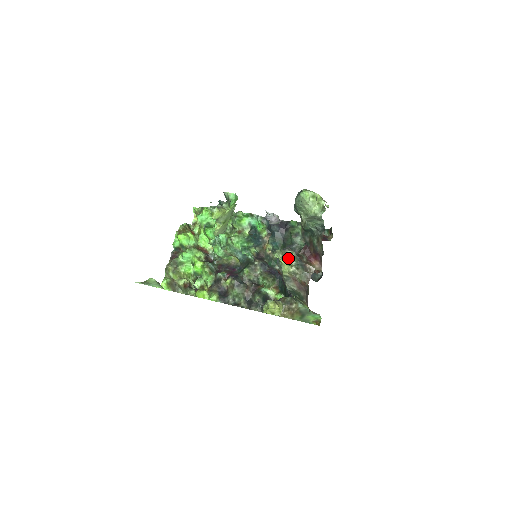
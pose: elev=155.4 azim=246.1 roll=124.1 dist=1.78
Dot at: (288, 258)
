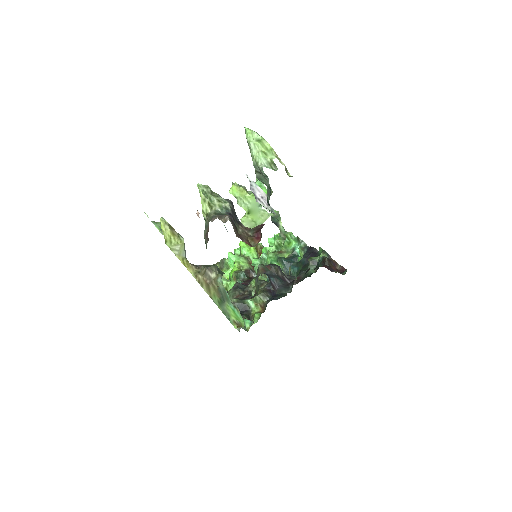
Dot at: (215, 201)
